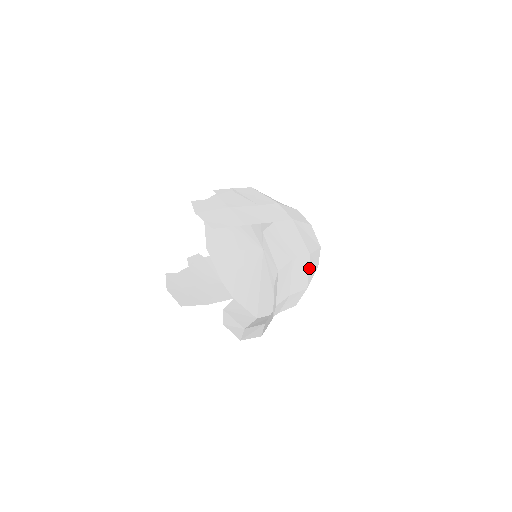
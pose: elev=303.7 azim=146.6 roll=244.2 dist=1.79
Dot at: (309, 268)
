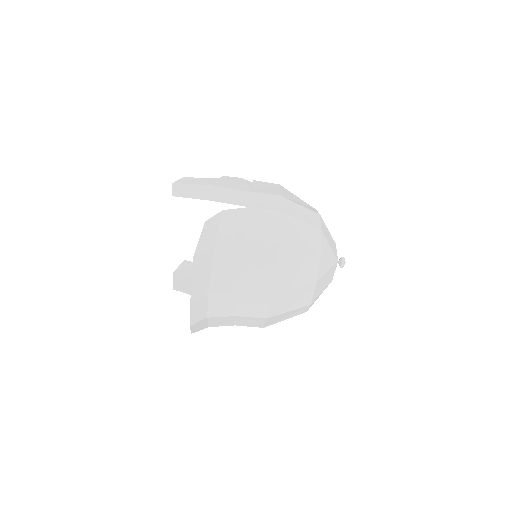
Dot at: (277, 269)
